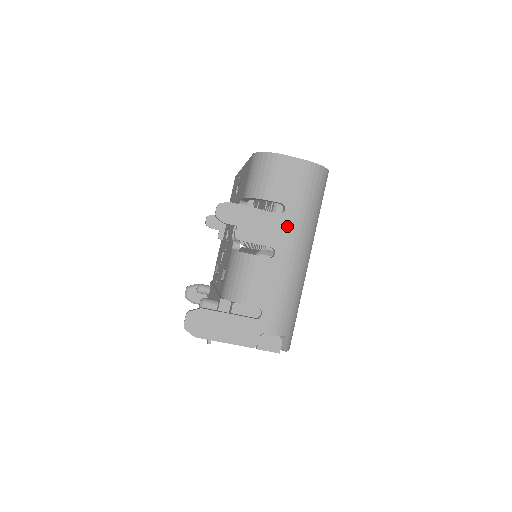
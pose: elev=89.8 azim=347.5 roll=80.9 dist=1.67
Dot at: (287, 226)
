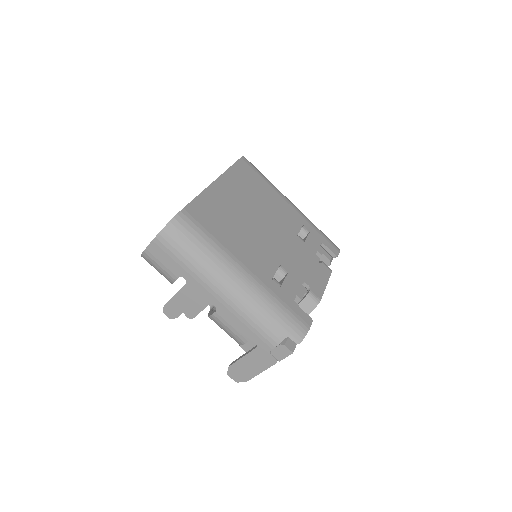
Dot at: (198, 285)
